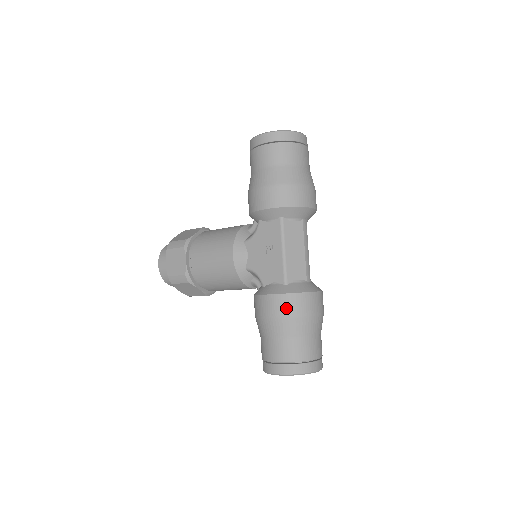
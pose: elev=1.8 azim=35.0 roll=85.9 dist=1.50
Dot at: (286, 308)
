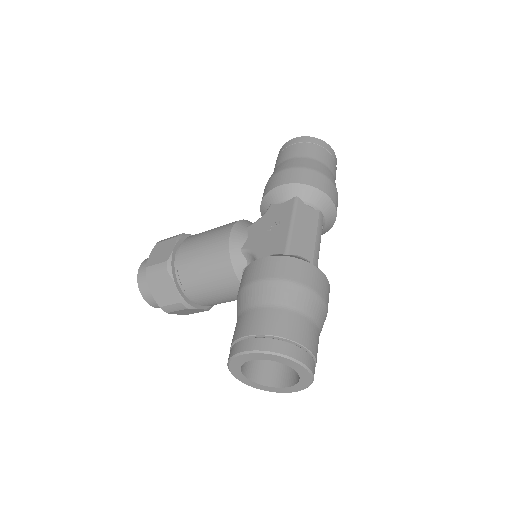
Dot at: (281, 270)
